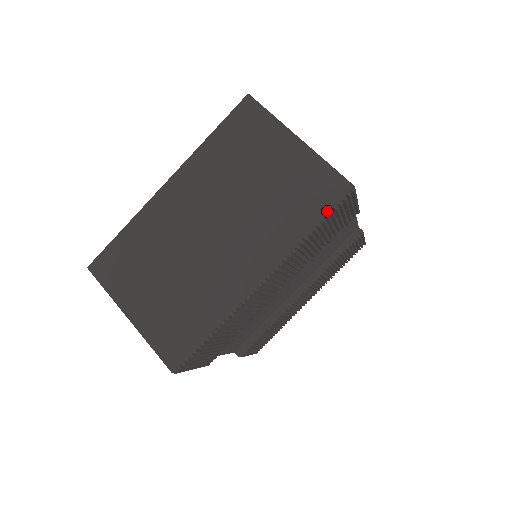
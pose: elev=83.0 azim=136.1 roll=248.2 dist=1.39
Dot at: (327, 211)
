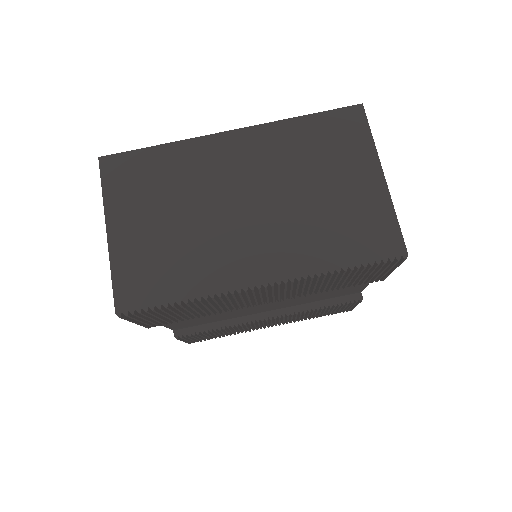
Dot at: (368, 260)
